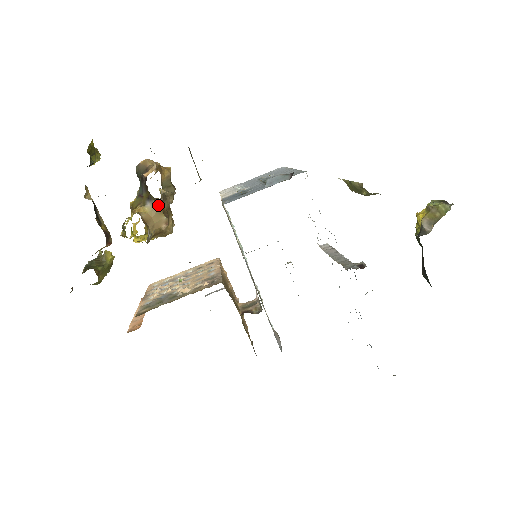
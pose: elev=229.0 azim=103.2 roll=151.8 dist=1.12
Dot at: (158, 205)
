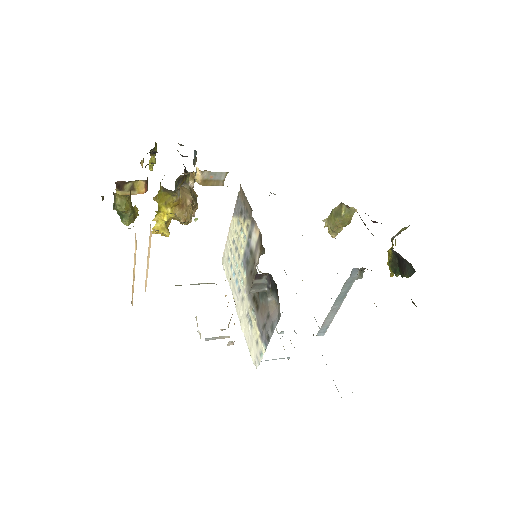
Dot at: (189, 188)
